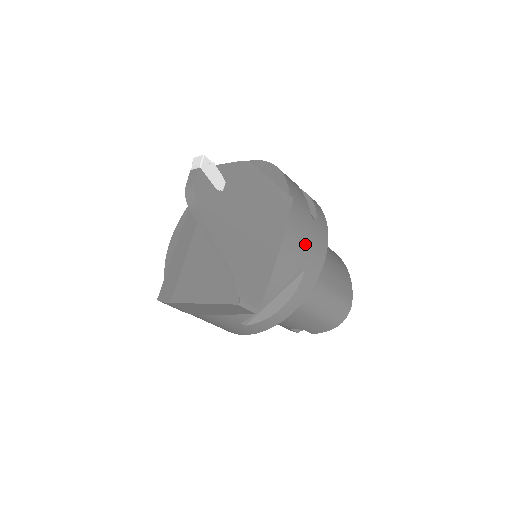
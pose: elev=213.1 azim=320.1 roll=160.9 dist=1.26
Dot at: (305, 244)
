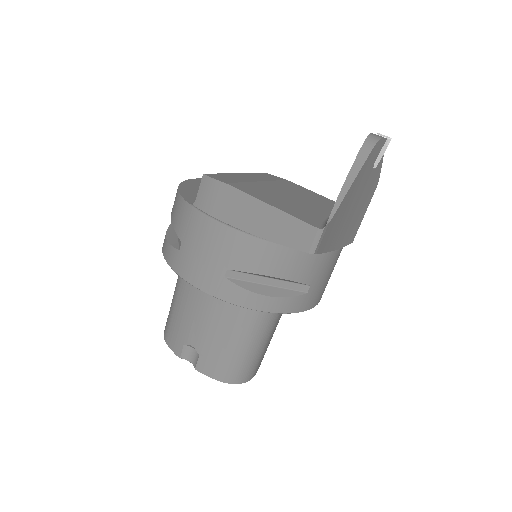
Dot at: (325, 278)
